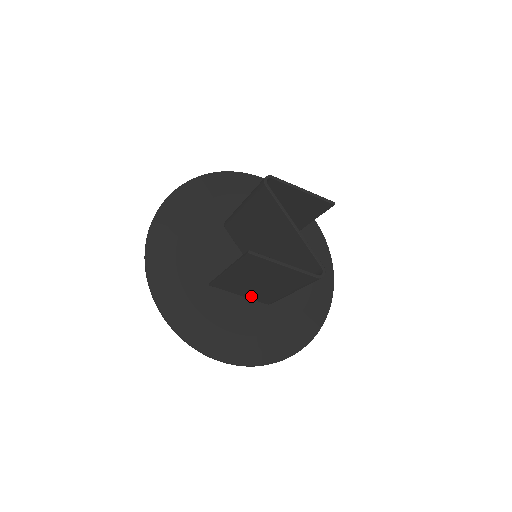
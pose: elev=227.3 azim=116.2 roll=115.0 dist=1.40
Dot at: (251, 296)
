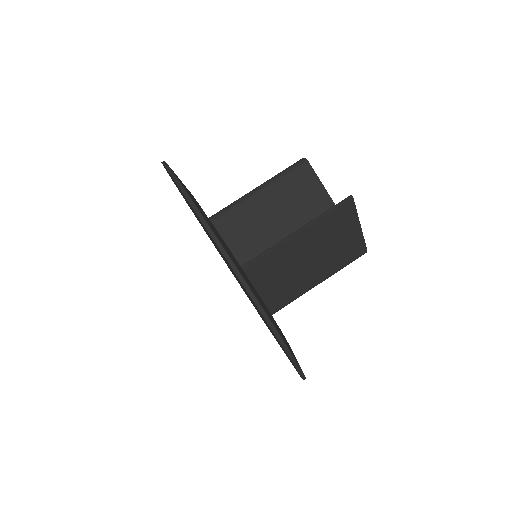
Dot at: (269, 295)
